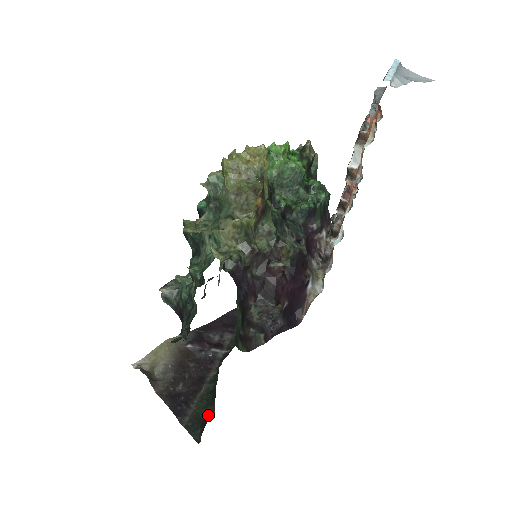
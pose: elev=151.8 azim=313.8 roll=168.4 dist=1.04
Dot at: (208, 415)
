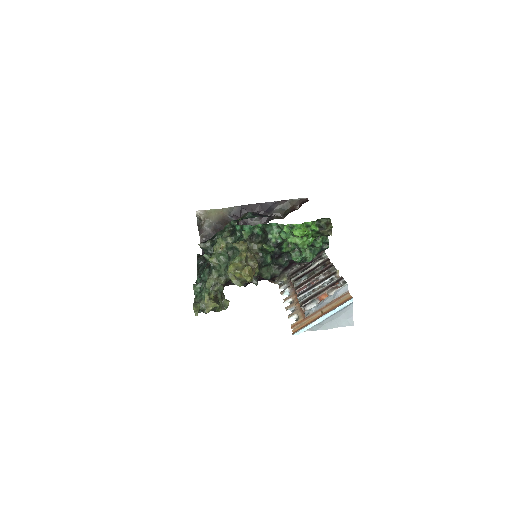
Dot at: occluded
